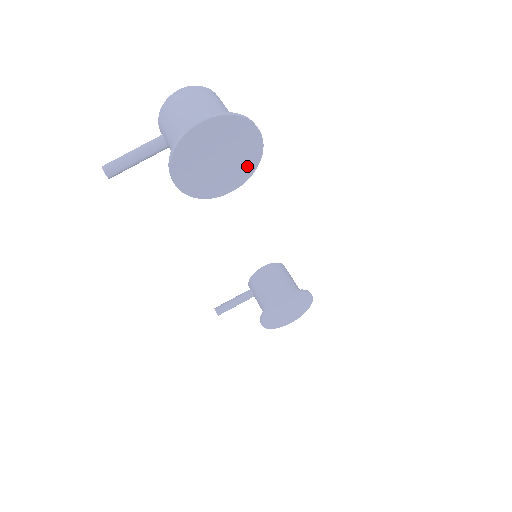
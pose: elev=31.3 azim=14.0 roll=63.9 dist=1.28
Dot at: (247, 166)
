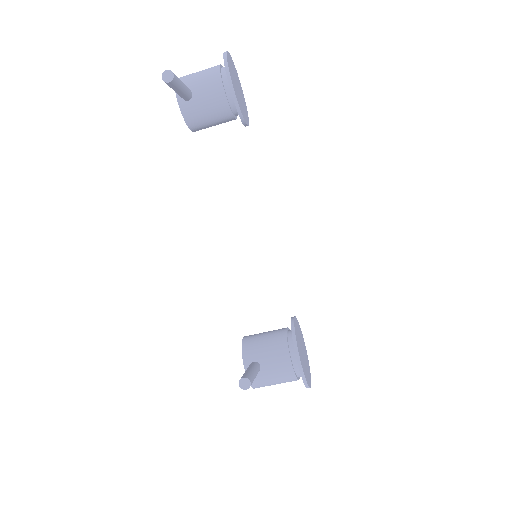
Dot at: (246, 113)
